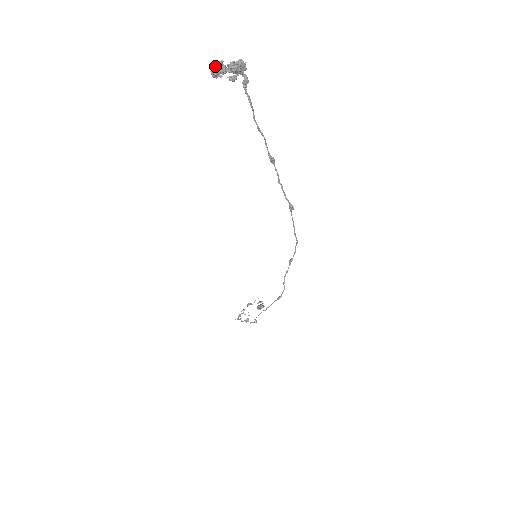
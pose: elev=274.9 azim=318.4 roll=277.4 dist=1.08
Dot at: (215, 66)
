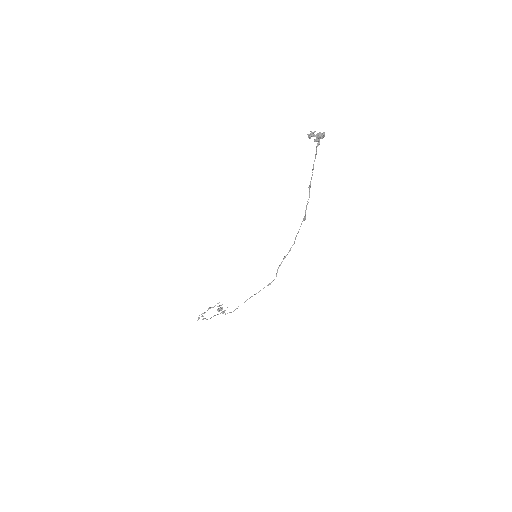
Dot at: (312, 132)
